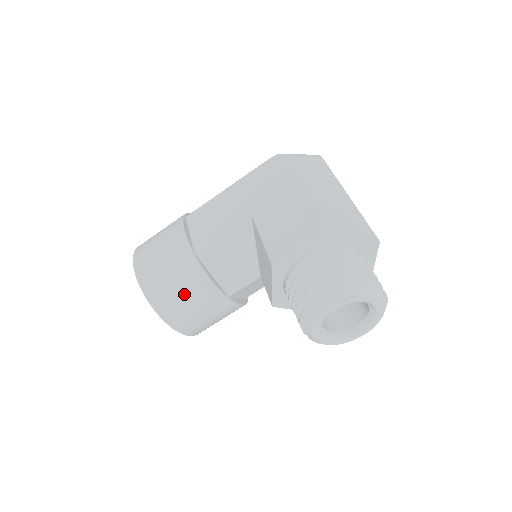
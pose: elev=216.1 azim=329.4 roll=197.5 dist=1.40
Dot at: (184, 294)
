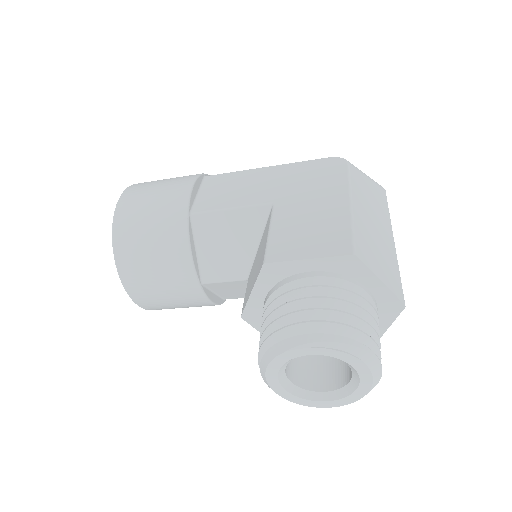
Dot at: (154, 253)
